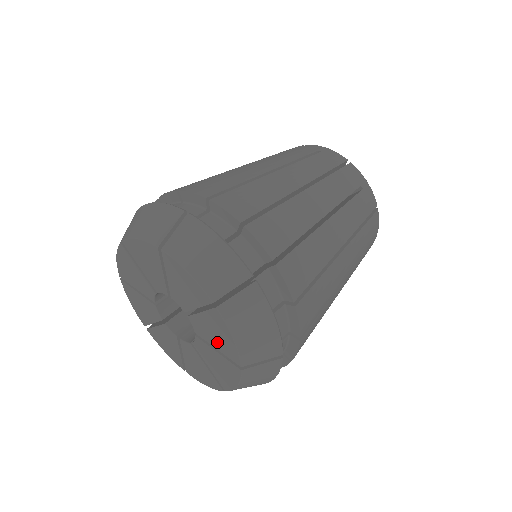
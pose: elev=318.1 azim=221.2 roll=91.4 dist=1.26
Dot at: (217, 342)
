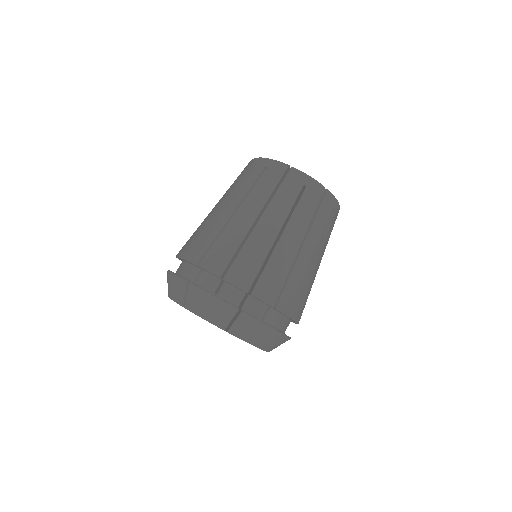
Dot at: occluded
